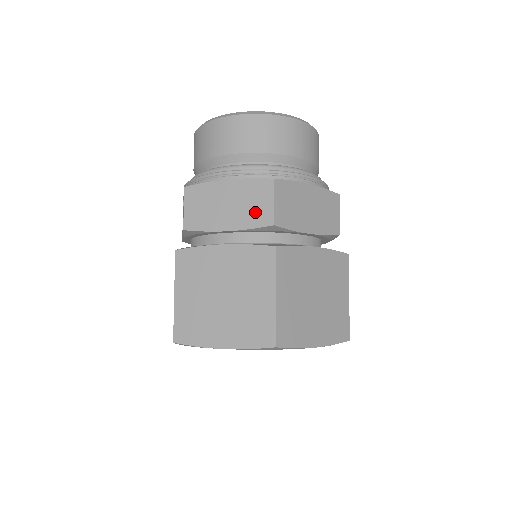
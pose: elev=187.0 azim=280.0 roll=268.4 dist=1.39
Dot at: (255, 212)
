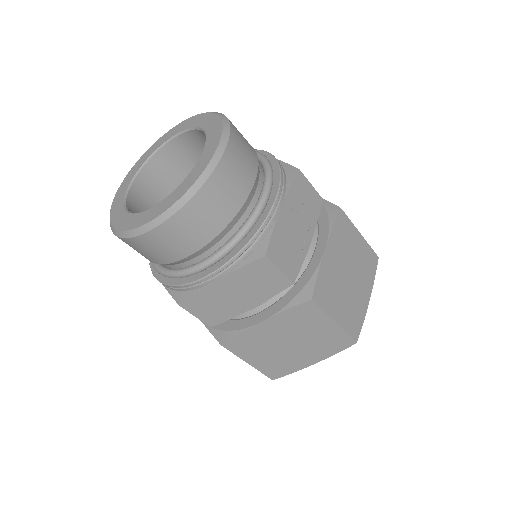
Dot at: occluded
